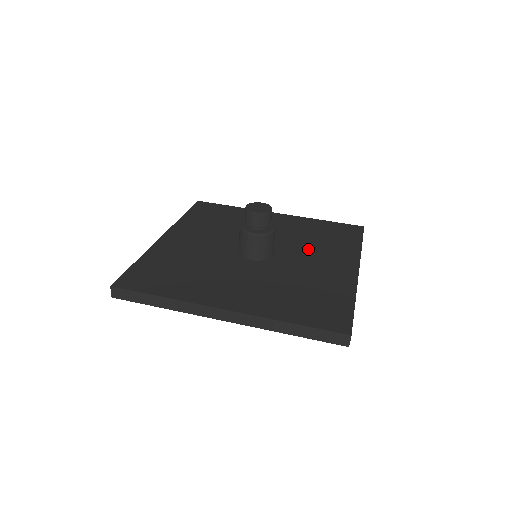
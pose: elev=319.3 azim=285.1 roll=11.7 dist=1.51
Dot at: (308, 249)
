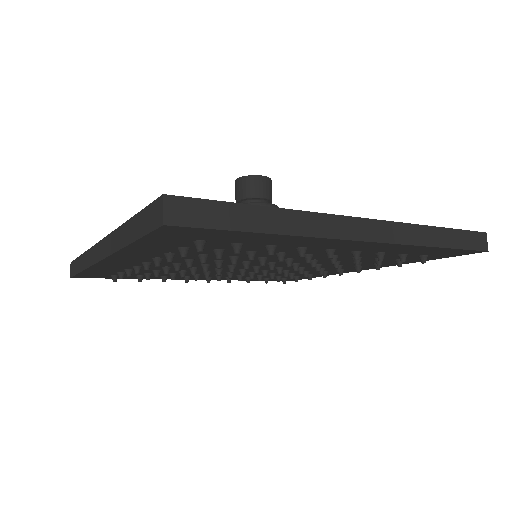
Dot at: occluded
